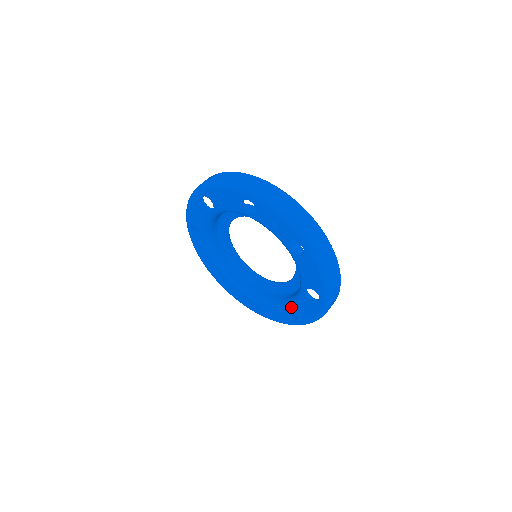
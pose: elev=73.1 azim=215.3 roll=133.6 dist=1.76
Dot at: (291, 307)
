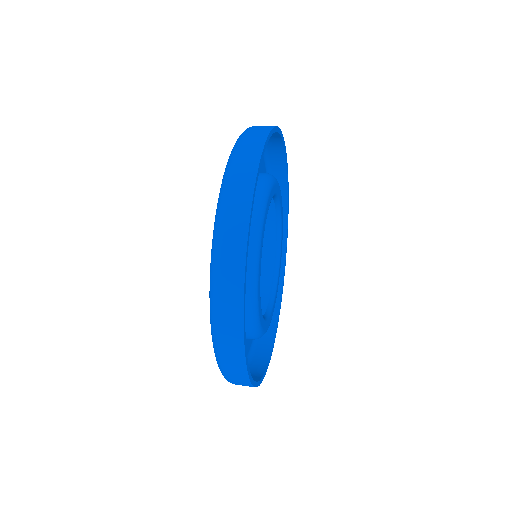
Dot at: occluded
